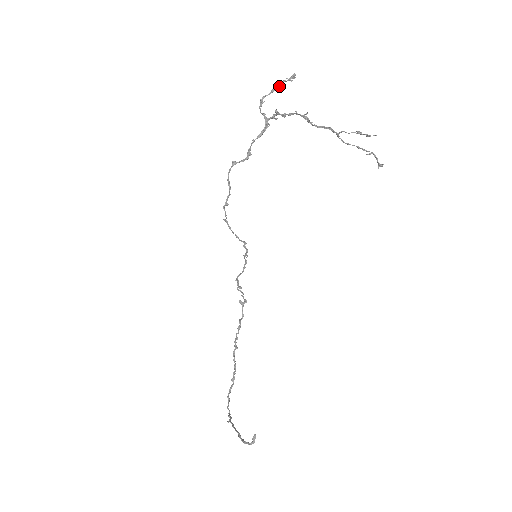
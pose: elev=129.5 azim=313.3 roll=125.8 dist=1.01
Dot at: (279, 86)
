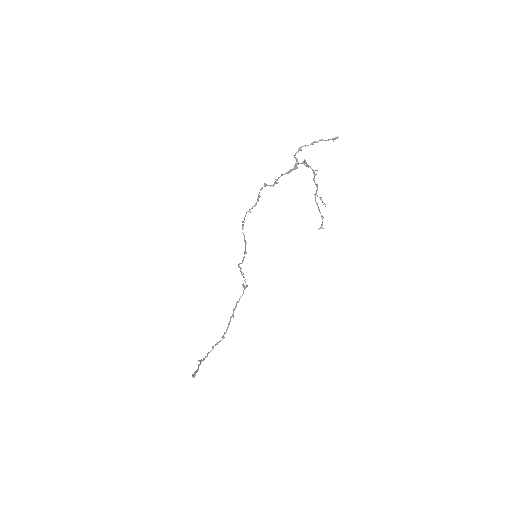
Dot at: (317, 142)
